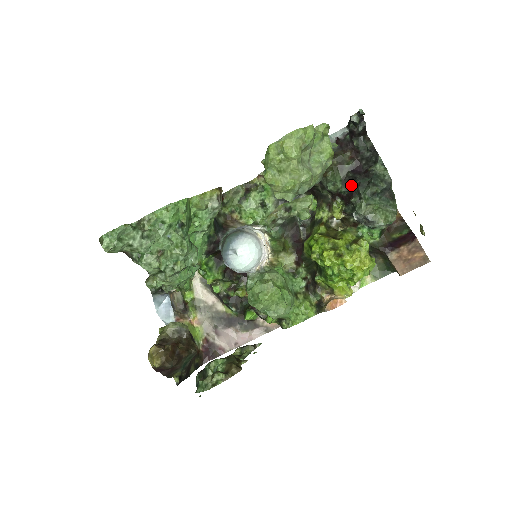
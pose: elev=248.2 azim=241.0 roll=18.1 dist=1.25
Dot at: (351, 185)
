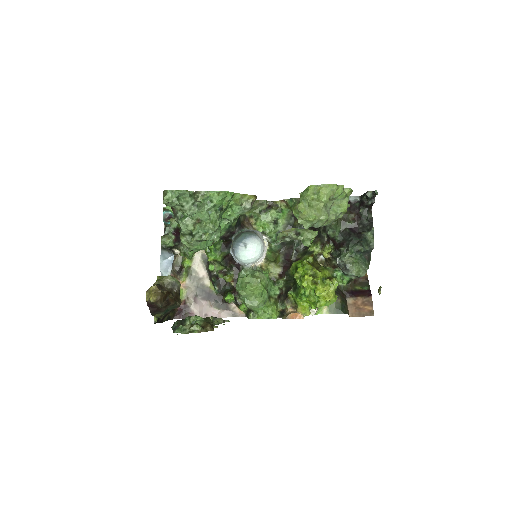
Dot at: (345, 238)
